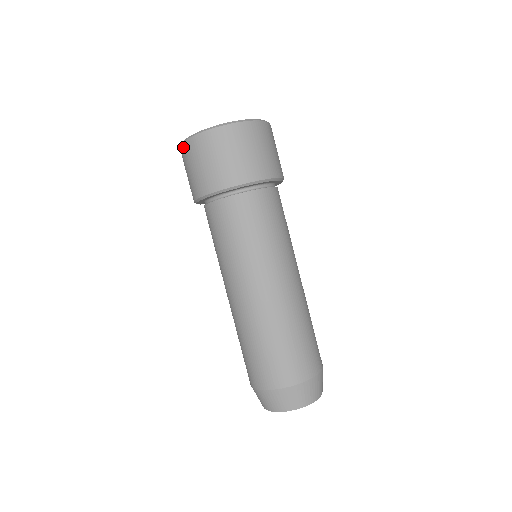
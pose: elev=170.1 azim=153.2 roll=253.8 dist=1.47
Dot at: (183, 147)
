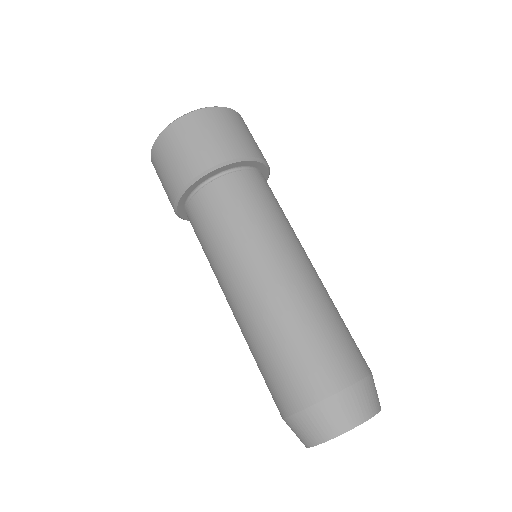
Dot at: (155, 147)
